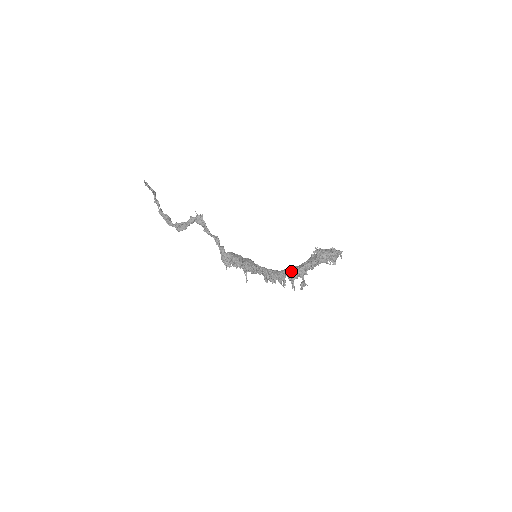
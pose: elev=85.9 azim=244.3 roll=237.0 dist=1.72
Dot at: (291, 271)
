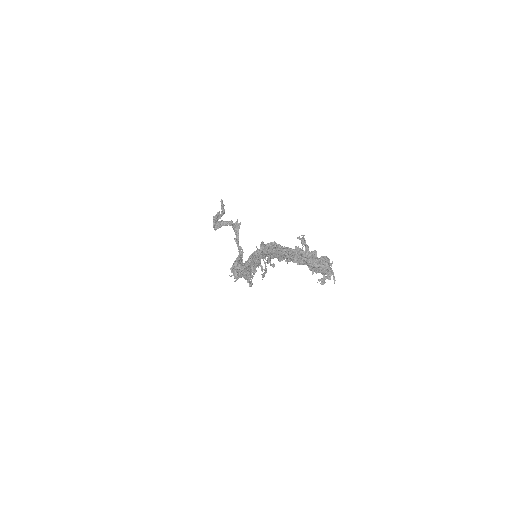
Dot at: (265, 244)
